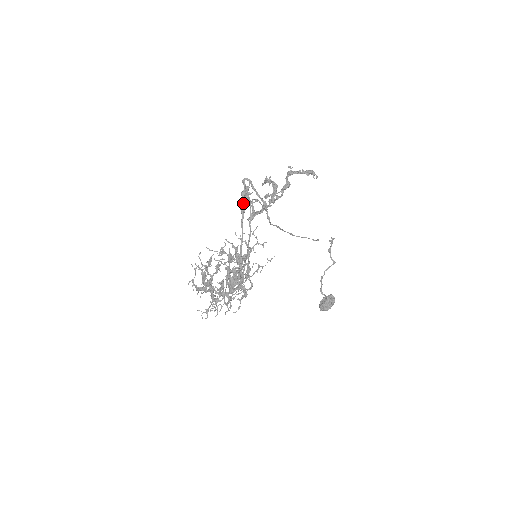
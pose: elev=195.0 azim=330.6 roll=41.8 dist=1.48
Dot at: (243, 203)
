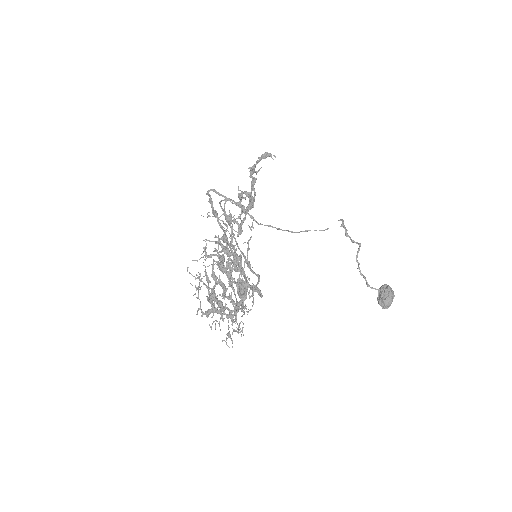
Dot at: (213, 207)
